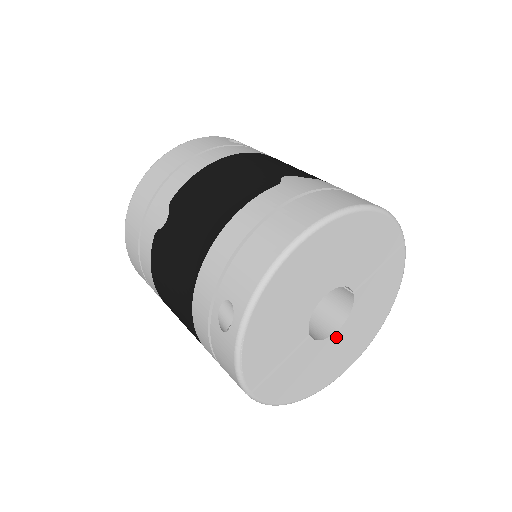
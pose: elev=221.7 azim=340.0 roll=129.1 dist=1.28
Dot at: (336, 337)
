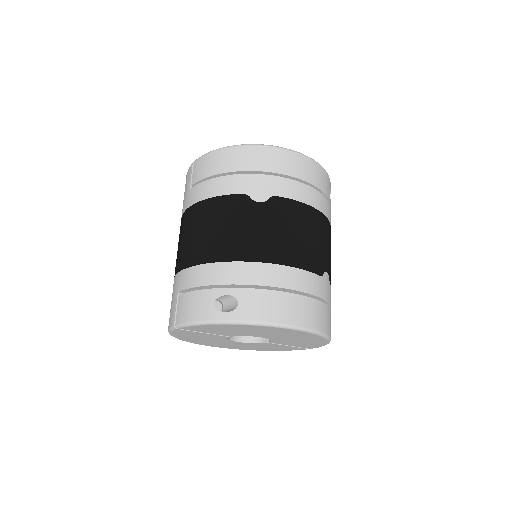
Dot at: (232, 342)
